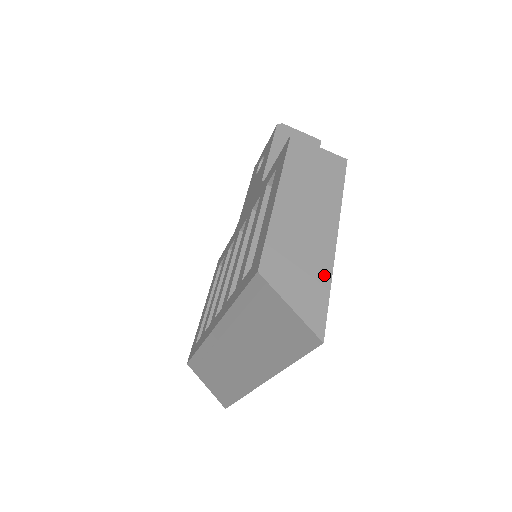
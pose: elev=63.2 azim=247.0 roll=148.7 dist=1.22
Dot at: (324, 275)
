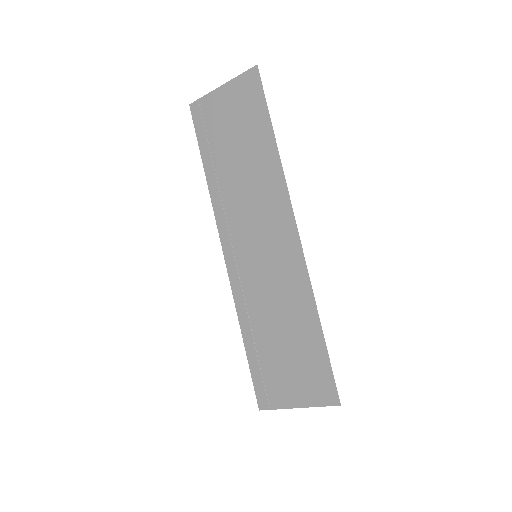
Dot at: occluded
